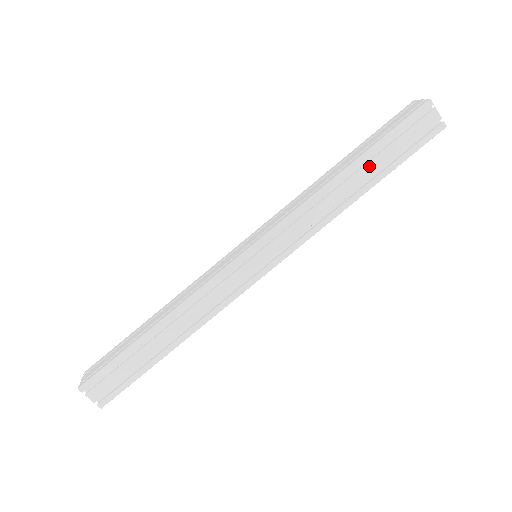
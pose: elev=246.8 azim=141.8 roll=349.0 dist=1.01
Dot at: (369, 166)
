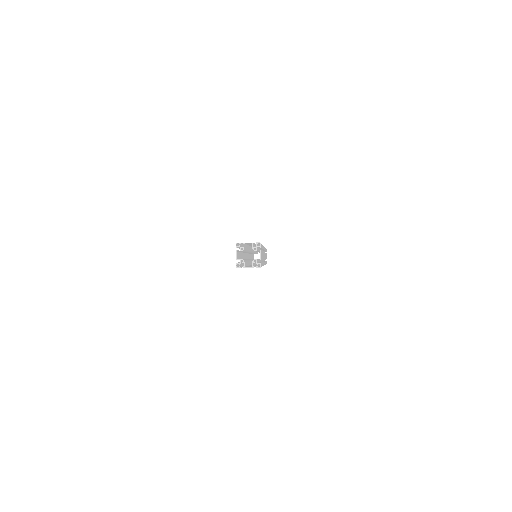
Dot at: occluded
